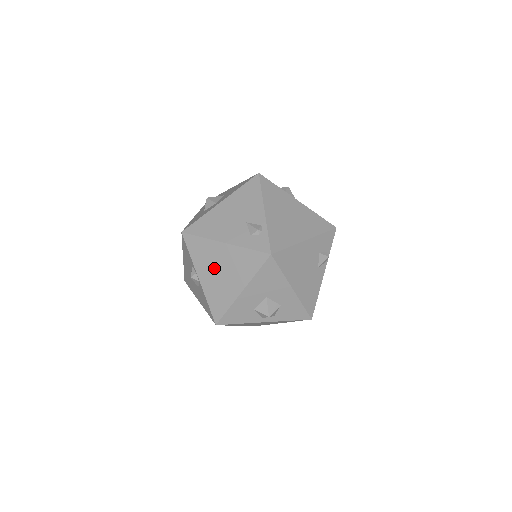
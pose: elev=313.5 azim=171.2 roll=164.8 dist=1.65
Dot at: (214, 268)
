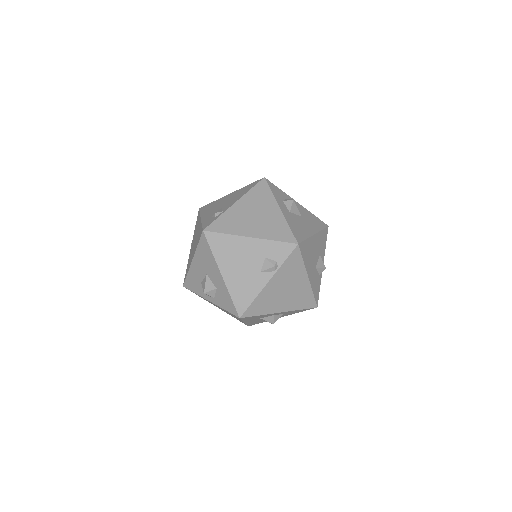
Dot at: occluded
